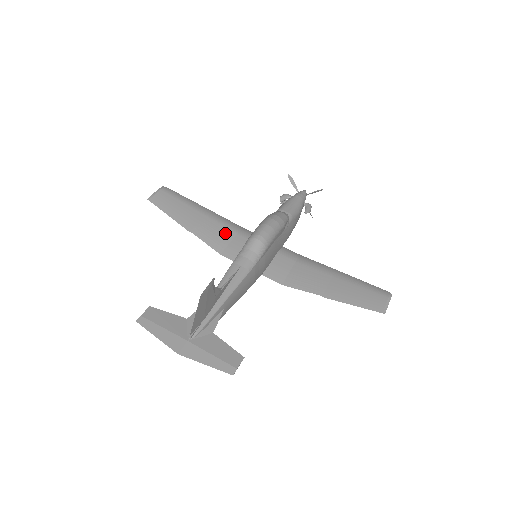
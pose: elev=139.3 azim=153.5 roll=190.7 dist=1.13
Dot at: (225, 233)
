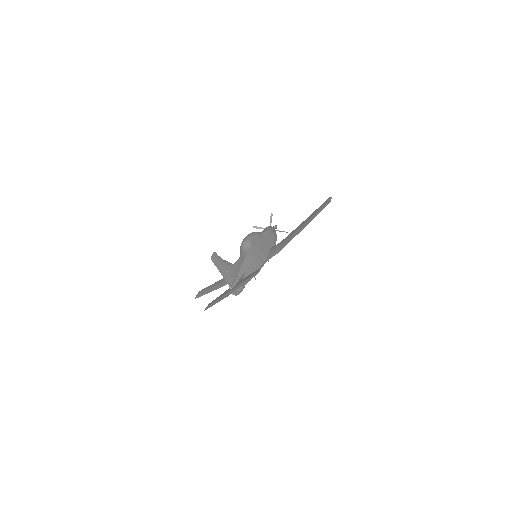
Dot at: occluded
